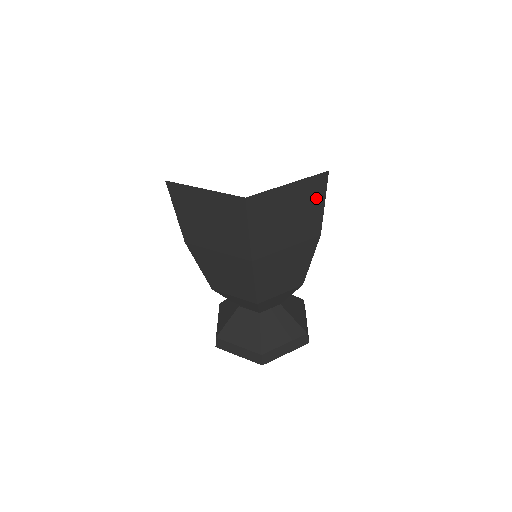
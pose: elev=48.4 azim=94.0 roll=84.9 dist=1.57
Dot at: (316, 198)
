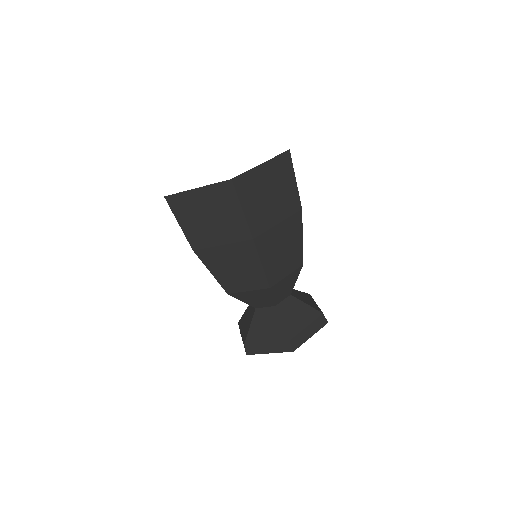
Dot at: (287, 175)
